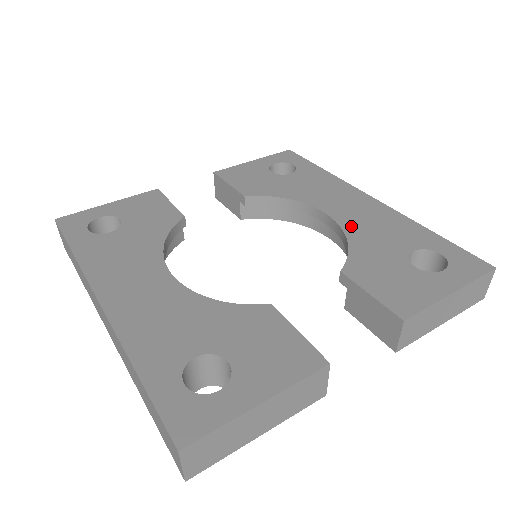
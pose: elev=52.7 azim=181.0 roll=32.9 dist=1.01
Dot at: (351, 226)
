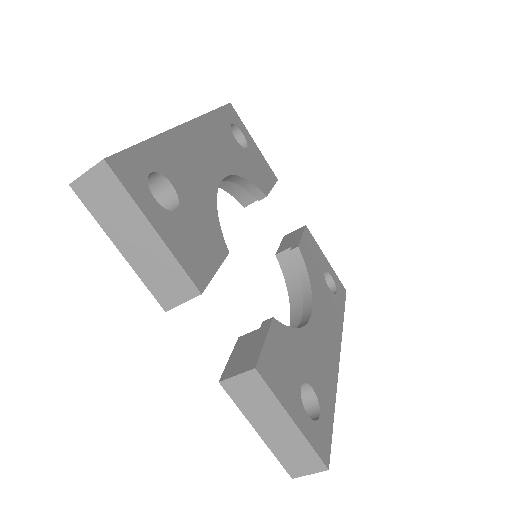
Dot at: (311, 333)
